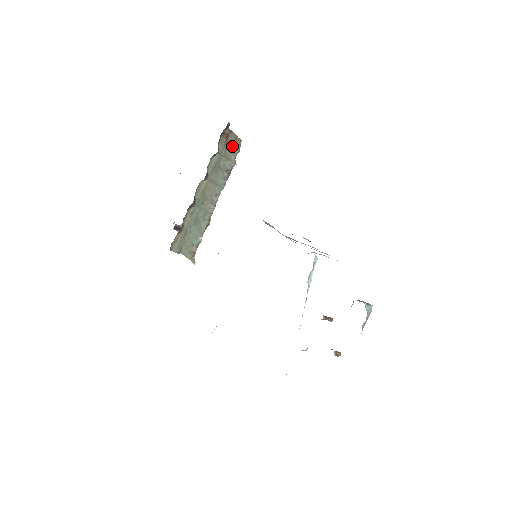
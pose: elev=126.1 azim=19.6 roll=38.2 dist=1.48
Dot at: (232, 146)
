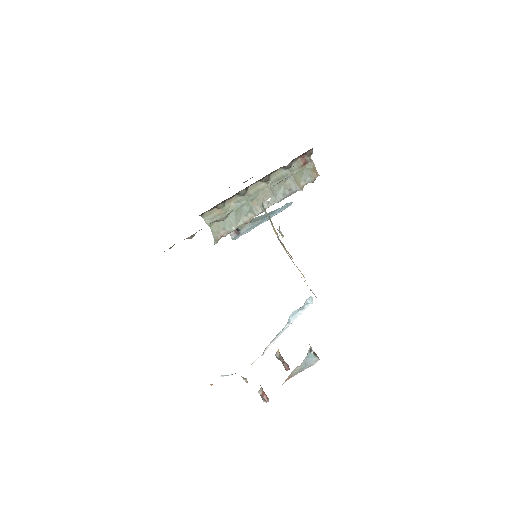
Dot at: (307, 174)
